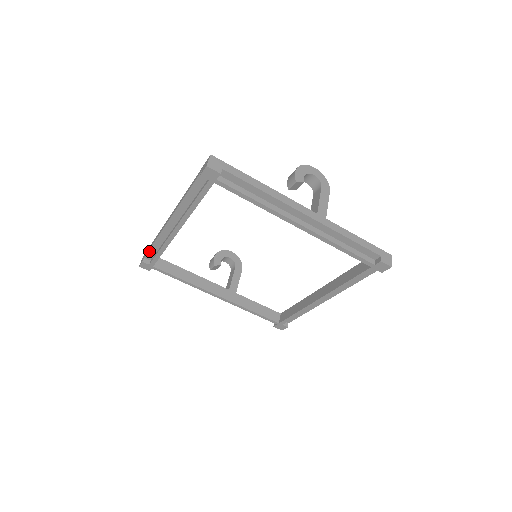
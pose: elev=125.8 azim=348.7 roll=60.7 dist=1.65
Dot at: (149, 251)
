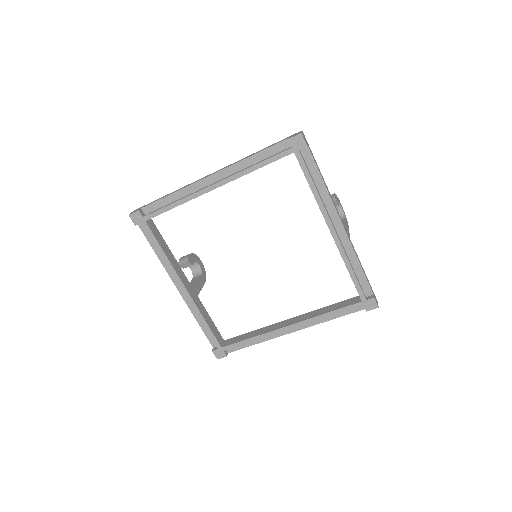
Dot at: (154, 203)
